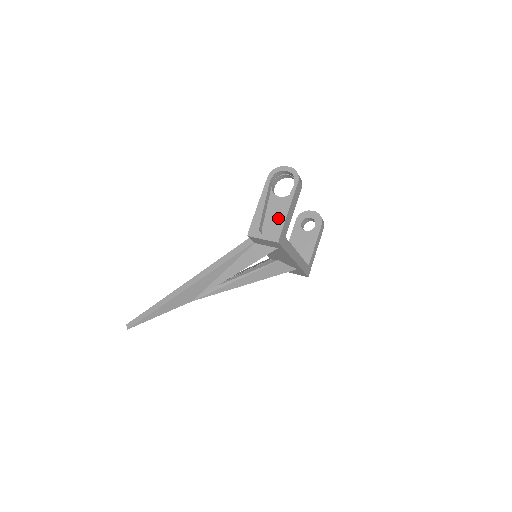
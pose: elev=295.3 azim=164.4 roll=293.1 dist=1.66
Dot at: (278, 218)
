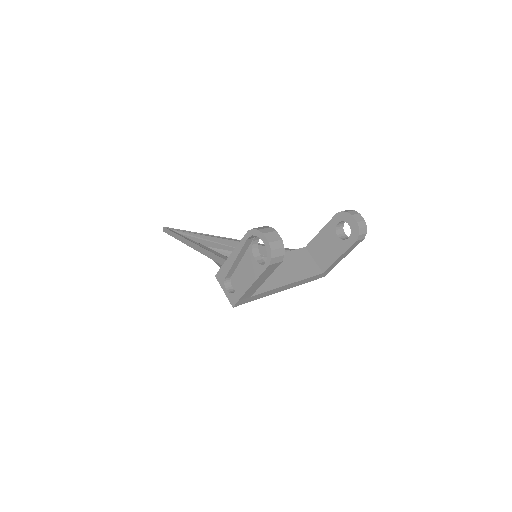
Dot at: (246, 279)
